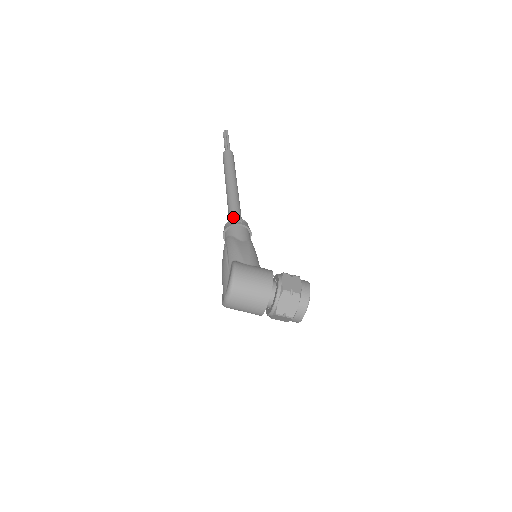
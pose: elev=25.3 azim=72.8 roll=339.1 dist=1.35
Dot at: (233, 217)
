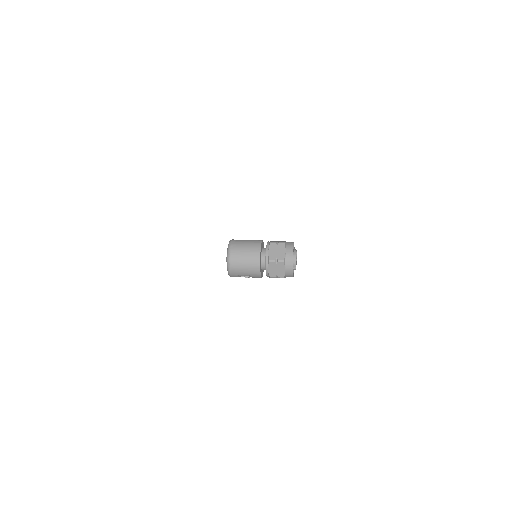
Dot at: occluded
